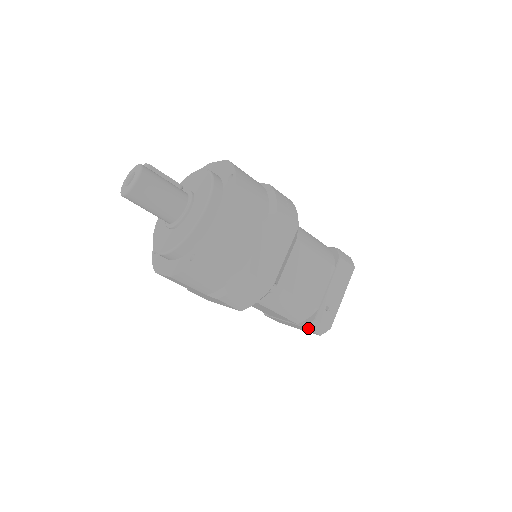
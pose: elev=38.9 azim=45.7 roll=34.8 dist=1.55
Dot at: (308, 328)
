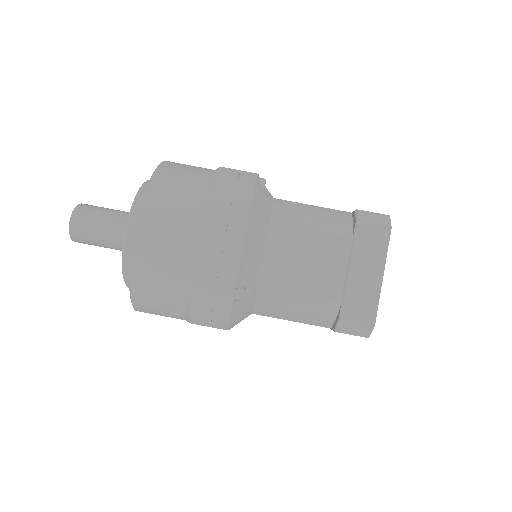
Dot at: (363, 221)
